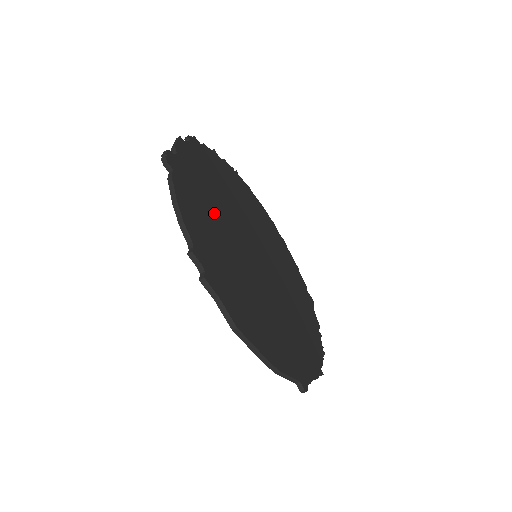
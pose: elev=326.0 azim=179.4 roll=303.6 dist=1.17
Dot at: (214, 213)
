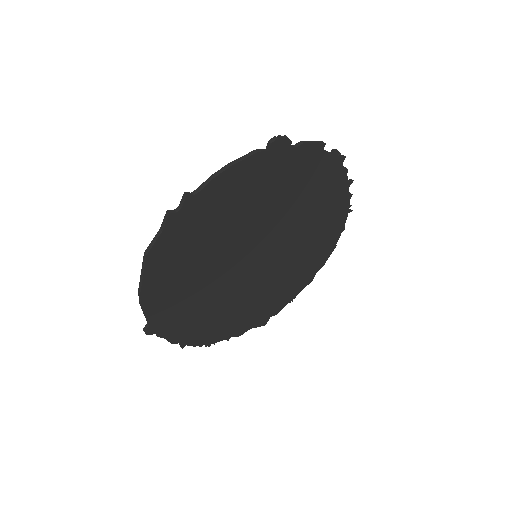
Dot at: (261, 203)
